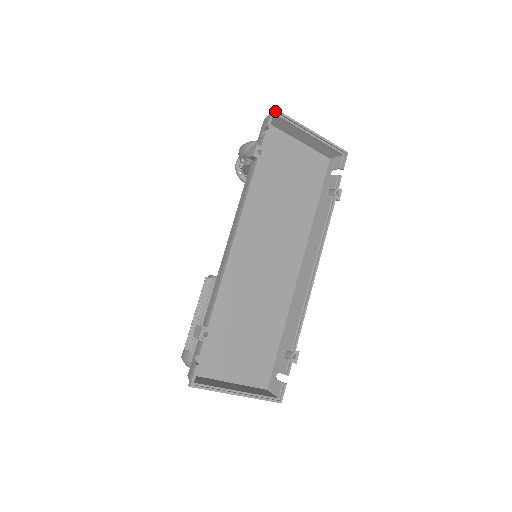
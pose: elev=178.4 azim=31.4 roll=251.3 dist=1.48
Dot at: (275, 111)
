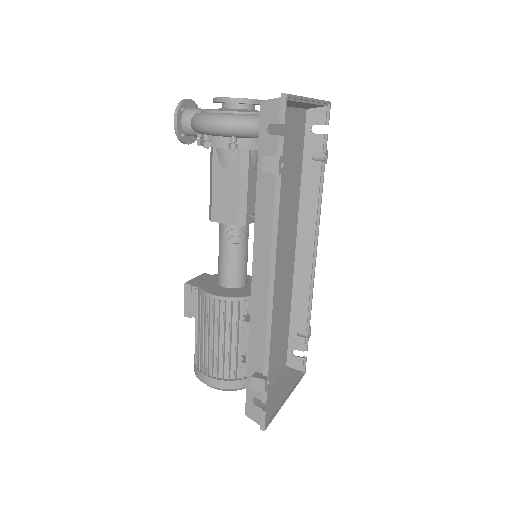
Dot at: (287, 97)
